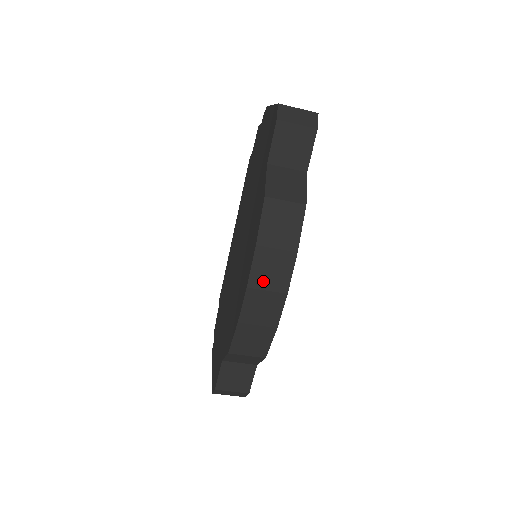
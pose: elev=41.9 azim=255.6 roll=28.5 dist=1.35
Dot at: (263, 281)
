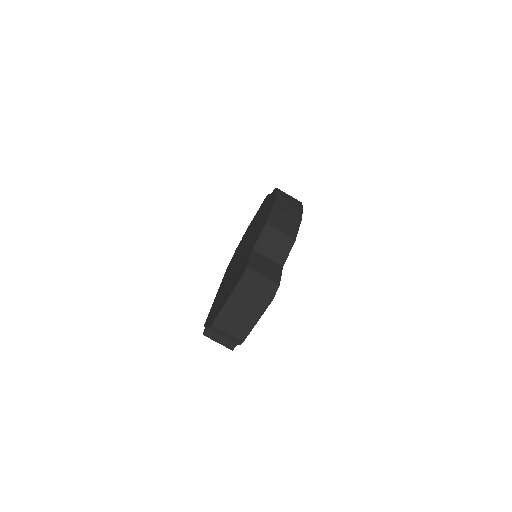
Dot at: (286, 198)
